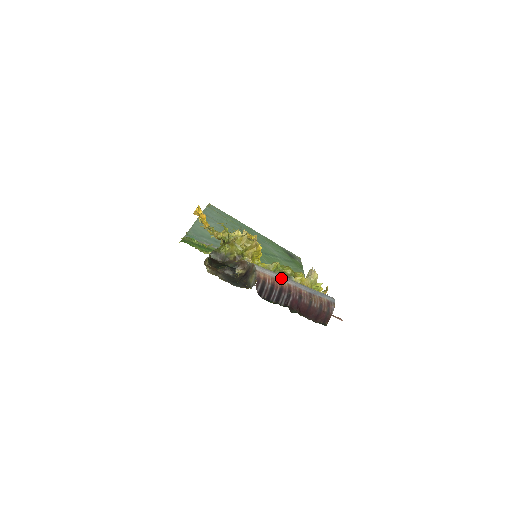
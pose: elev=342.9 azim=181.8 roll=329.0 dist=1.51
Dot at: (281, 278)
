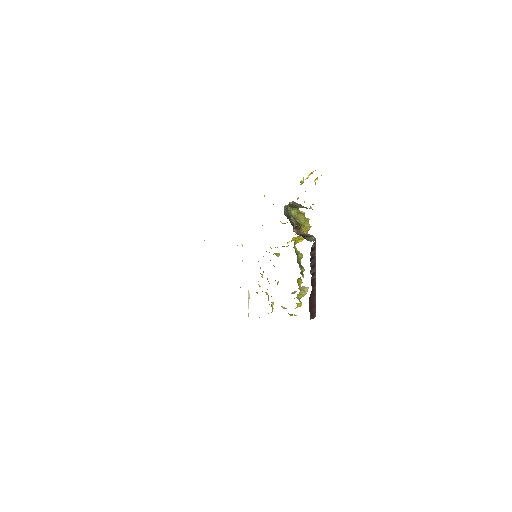
Dot at: occluded
